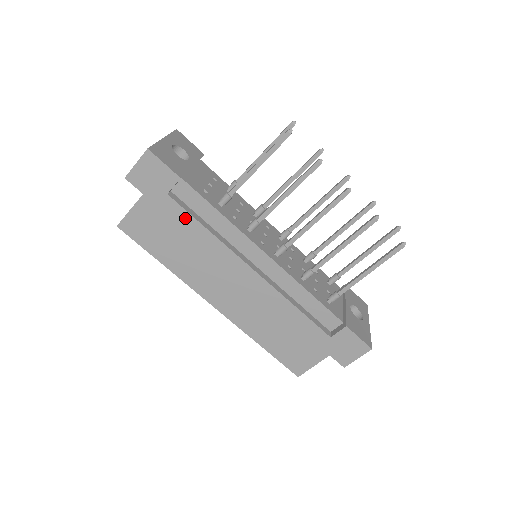
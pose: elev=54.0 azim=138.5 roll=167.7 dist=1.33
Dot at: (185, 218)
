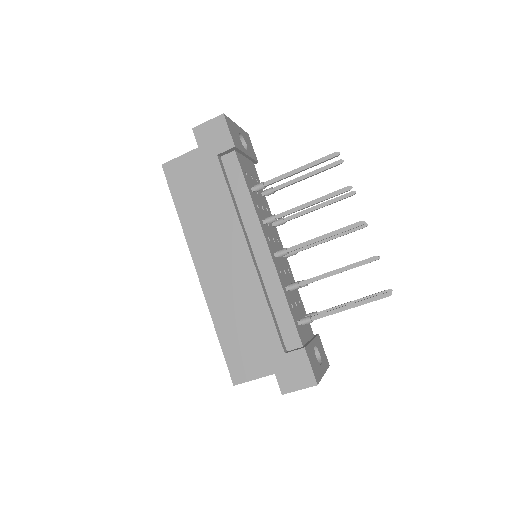
Dot at: (219, 181)
